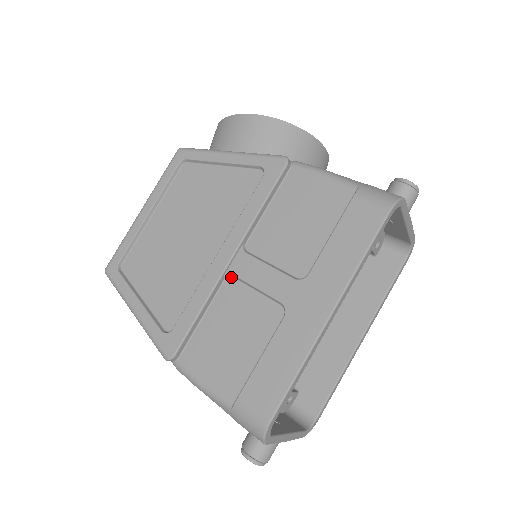
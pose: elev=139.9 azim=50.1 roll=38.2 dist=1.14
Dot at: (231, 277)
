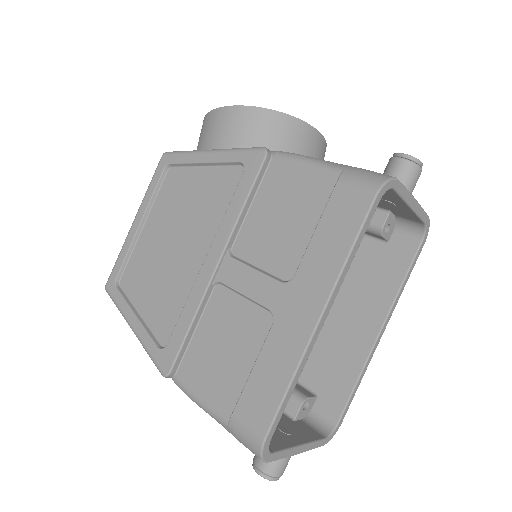
Dot at: (220, 285)
